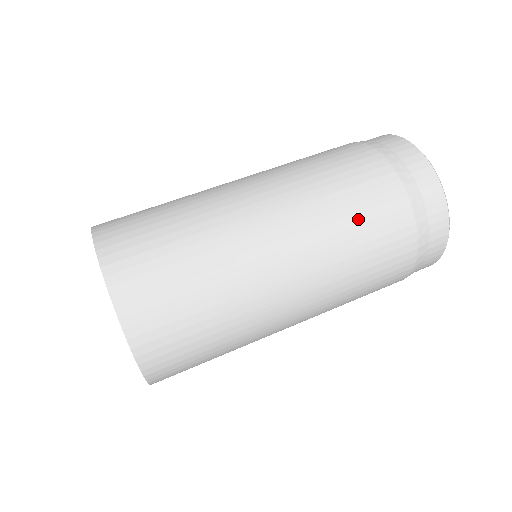
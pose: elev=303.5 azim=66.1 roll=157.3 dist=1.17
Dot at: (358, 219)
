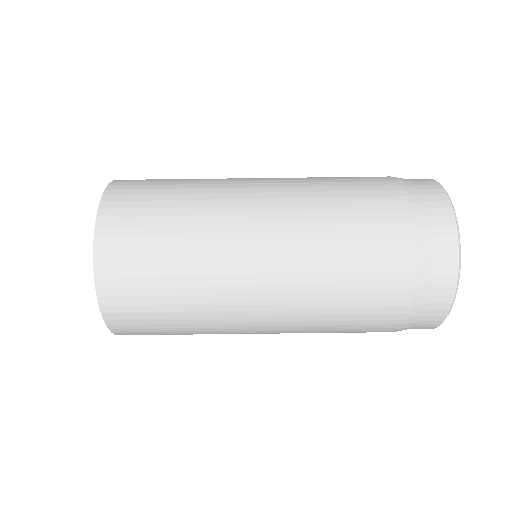
Dot at: (347, 310)
